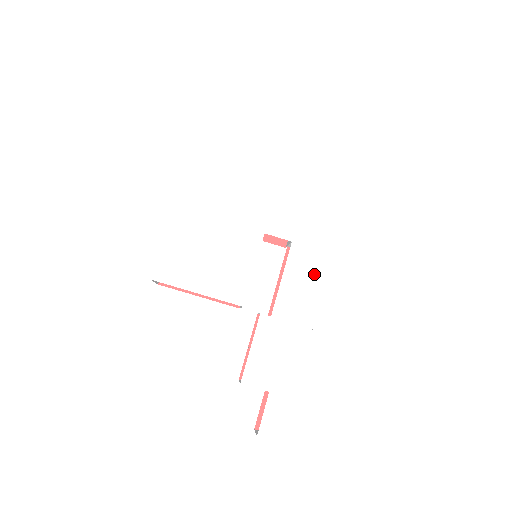
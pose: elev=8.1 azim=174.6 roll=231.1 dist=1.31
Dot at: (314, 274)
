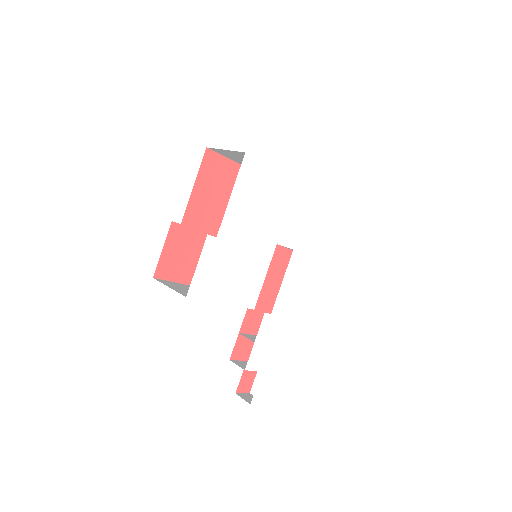
Dot at: (302, 275)
